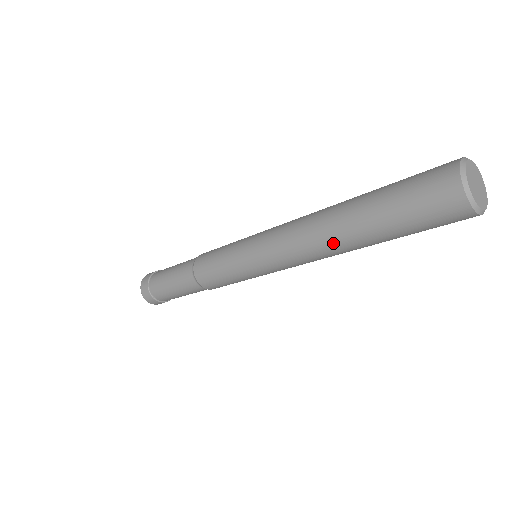
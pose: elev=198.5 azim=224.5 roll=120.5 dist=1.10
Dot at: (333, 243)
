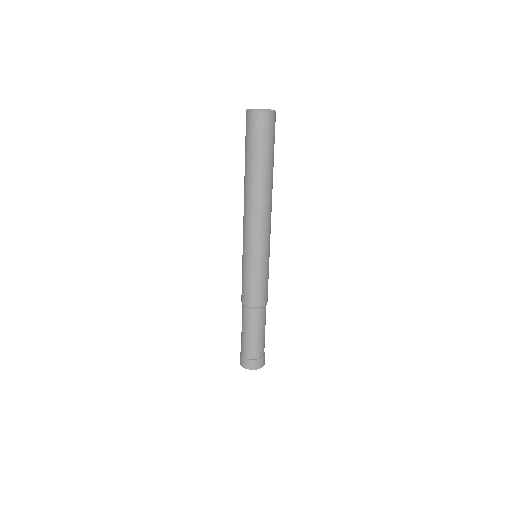
Dot at: (244, 189)
